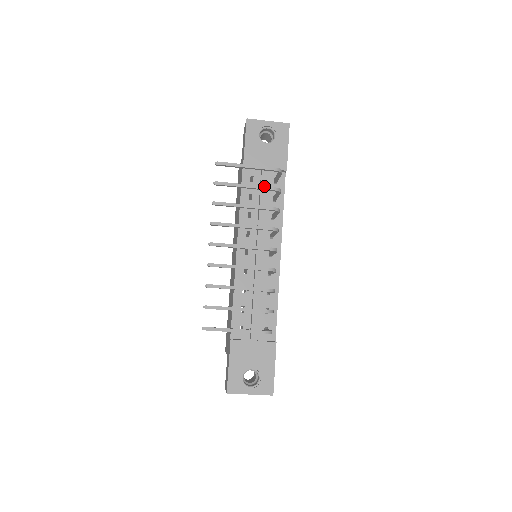
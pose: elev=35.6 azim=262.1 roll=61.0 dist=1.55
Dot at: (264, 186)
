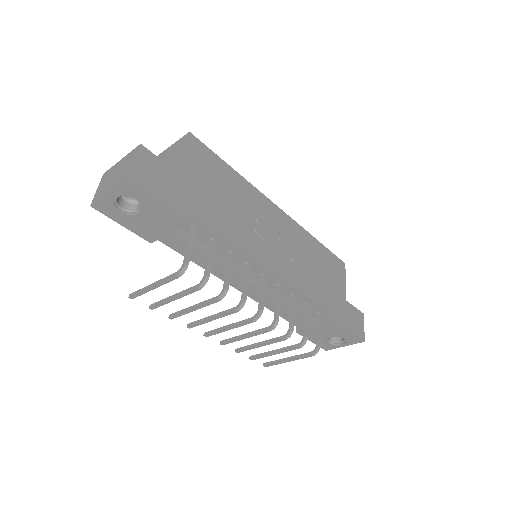
Dot at: (188, 292)
